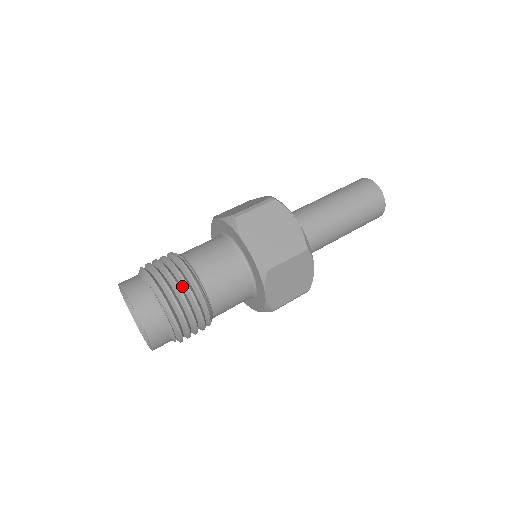
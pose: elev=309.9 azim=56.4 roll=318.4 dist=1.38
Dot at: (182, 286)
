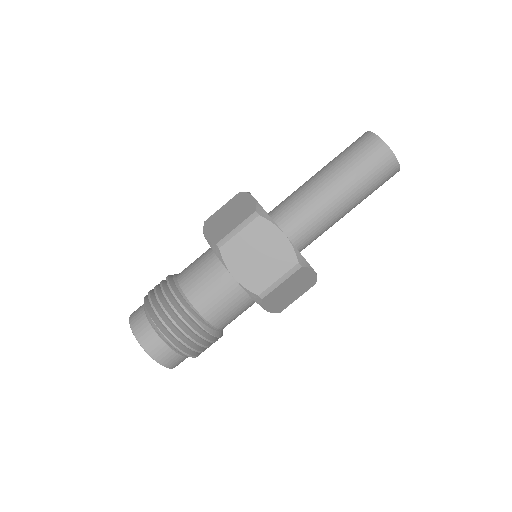
Dot at: (183, 324)
